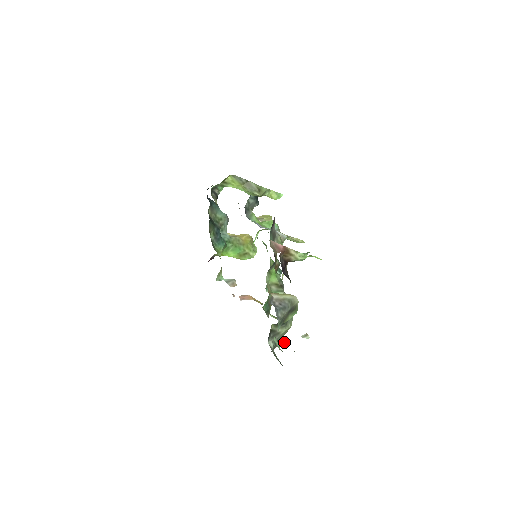
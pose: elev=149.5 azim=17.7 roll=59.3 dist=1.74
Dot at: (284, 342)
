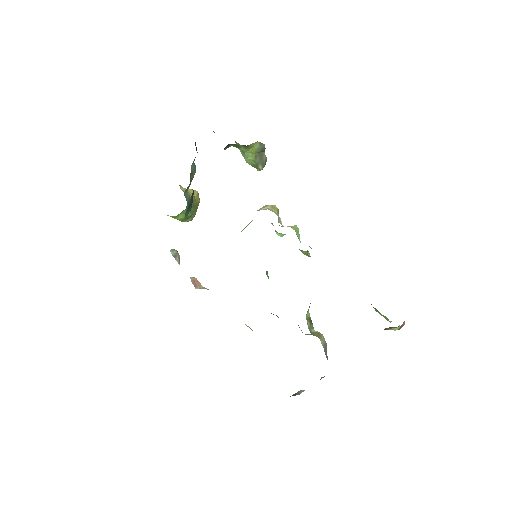
Dot at: occluded
